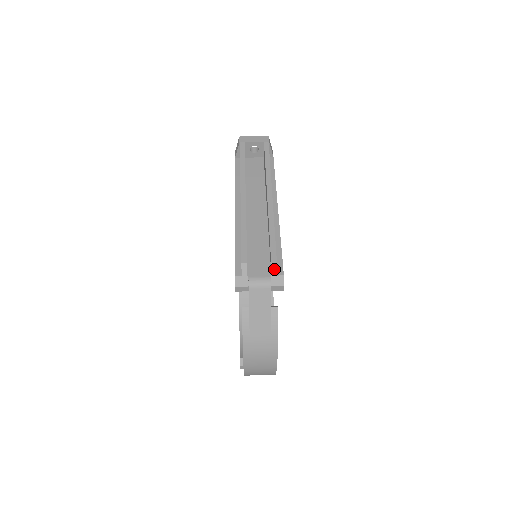
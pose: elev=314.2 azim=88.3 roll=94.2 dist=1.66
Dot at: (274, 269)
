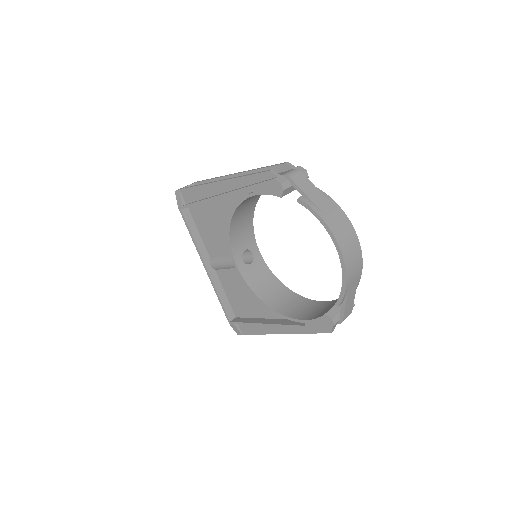
Dot at: (290, 165)
